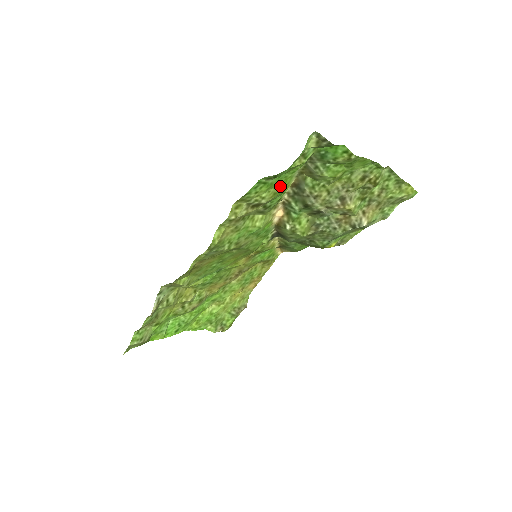
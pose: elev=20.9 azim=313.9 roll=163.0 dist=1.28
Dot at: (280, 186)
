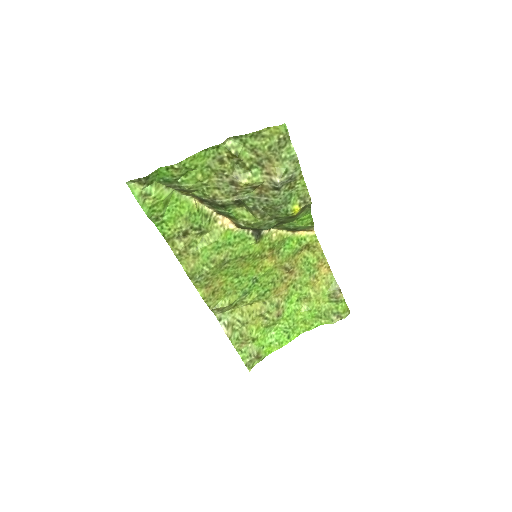
Dot at: (183, 213)
